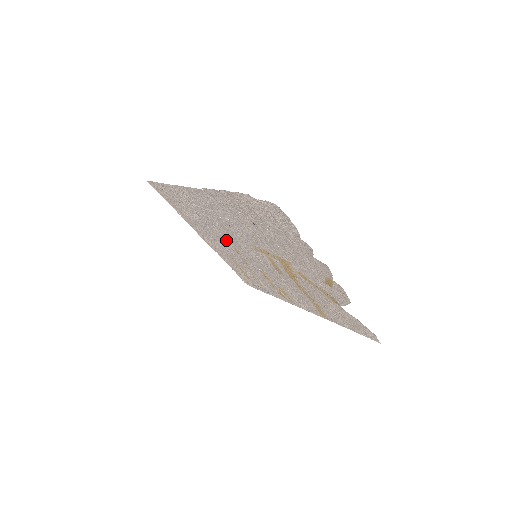
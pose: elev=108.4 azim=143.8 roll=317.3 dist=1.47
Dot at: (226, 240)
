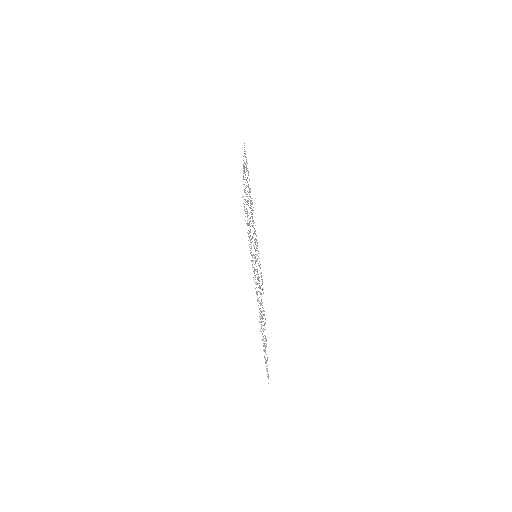
Dot at: occluded
